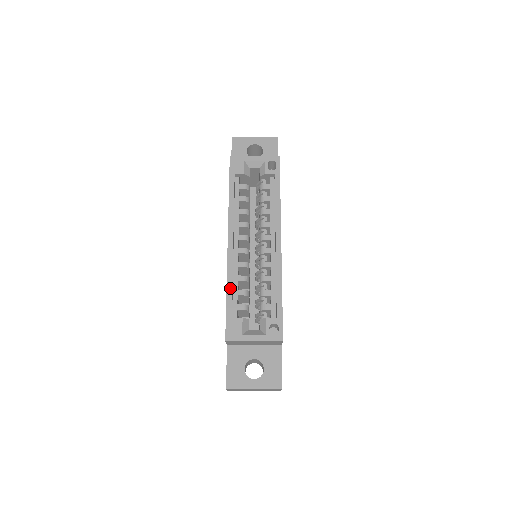
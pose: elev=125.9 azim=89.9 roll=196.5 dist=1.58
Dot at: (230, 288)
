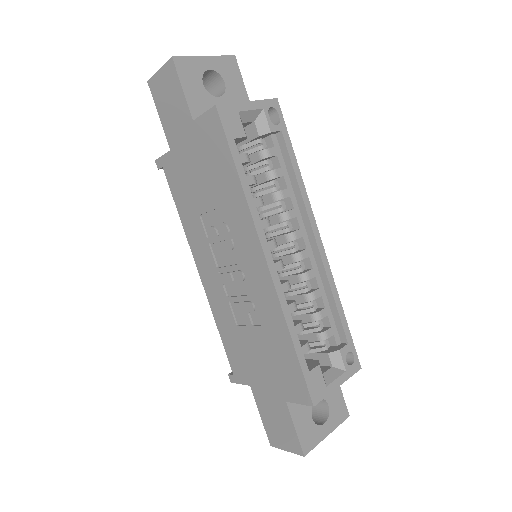
Dot at: (293, 331)
